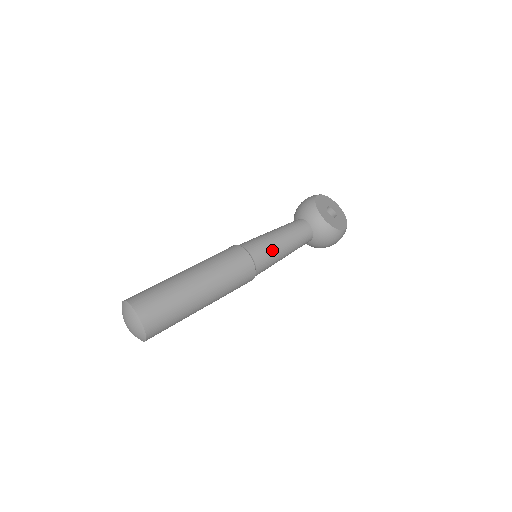
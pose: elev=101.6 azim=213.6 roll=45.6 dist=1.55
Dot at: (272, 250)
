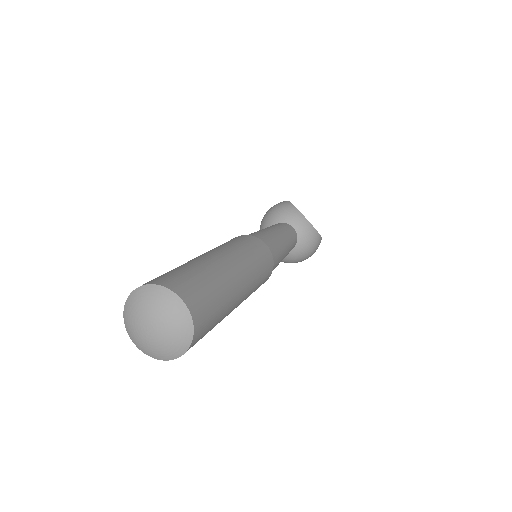
Dot at: (279, 245)
